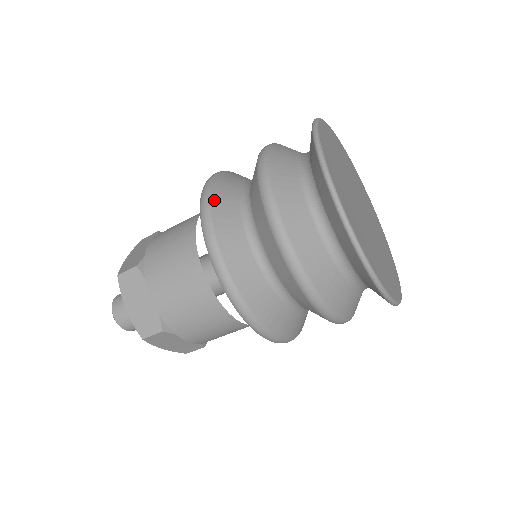
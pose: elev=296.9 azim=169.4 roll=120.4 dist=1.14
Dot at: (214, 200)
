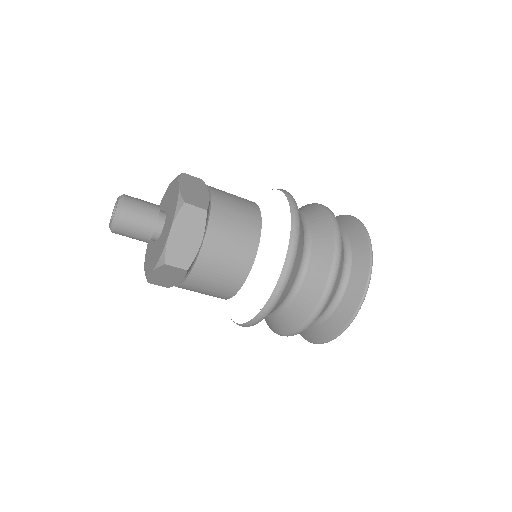
Dot at: (300, 222)
